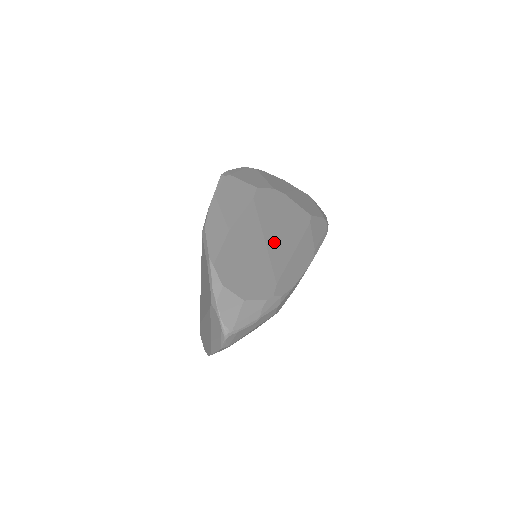
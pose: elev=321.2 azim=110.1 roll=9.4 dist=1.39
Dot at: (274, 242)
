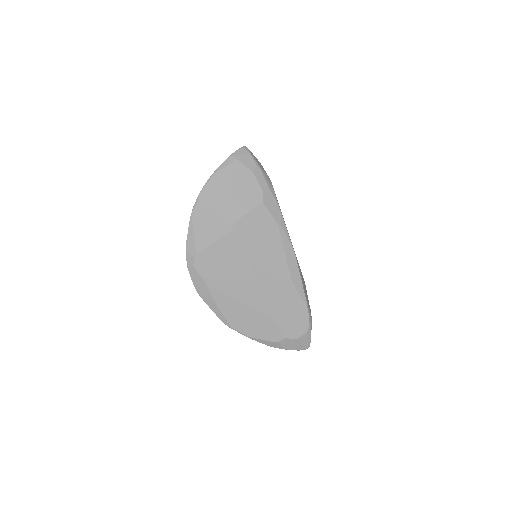
Dot at: occluded
